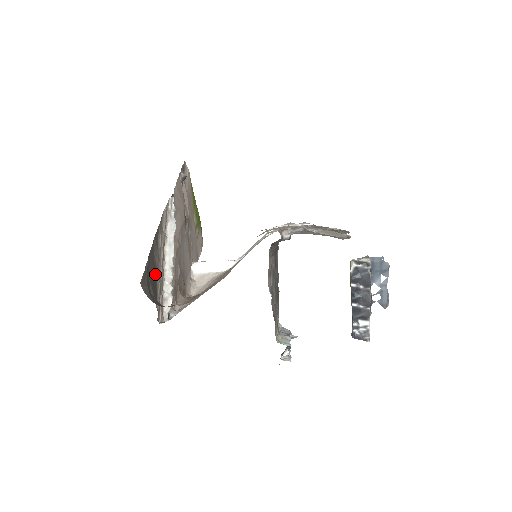
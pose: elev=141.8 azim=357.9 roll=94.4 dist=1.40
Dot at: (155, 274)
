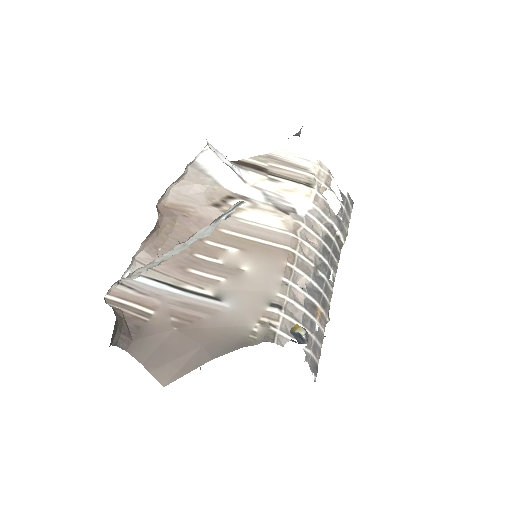
Dot at: occluded
